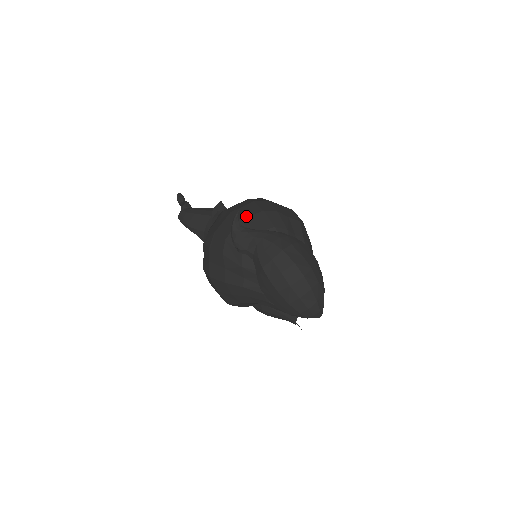
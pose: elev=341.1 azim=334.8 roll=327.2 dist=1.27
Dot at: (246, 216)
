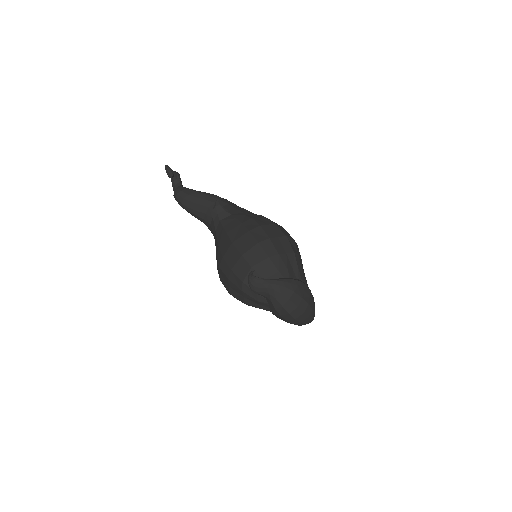
Dot at: (256, 263)
